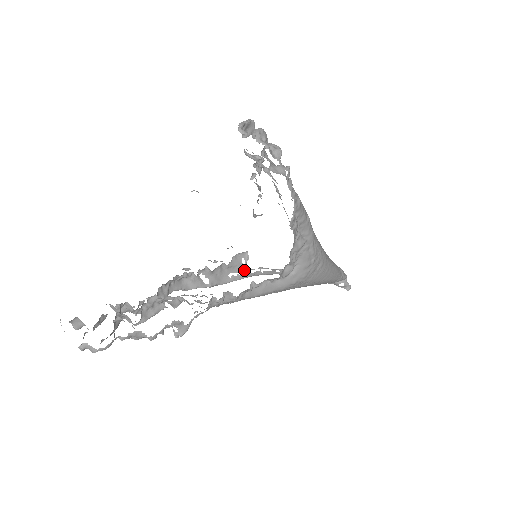
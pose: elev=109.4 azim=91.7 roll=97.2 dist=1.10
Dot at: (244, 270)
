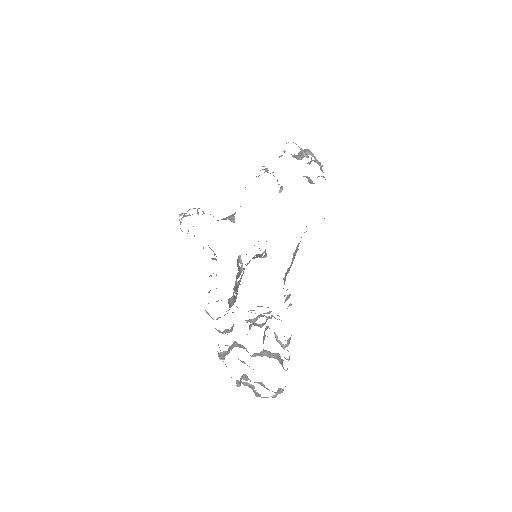
Dot at: (241, 272)
